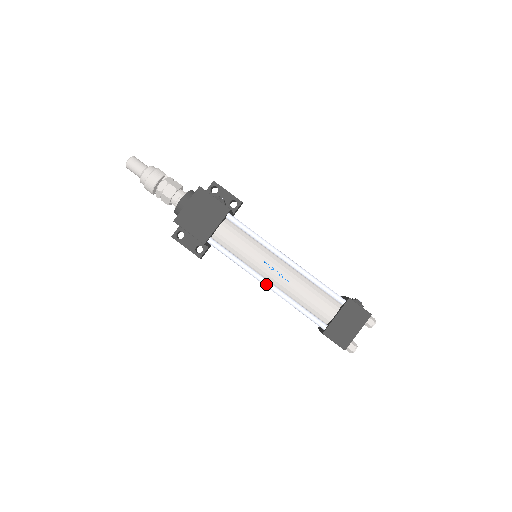
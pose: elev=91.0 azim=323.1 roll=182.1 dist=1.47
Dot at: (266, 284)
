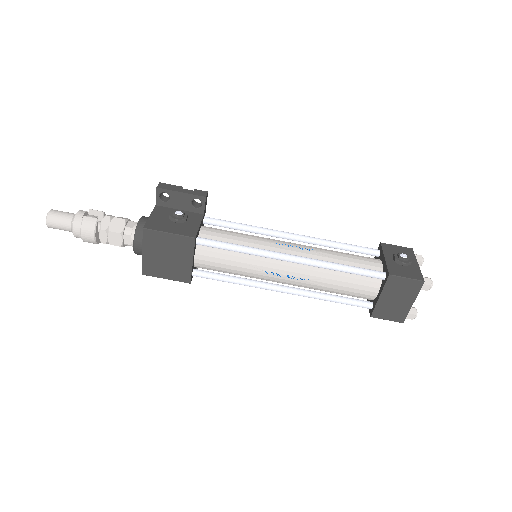
Dot at: (282, 292)
